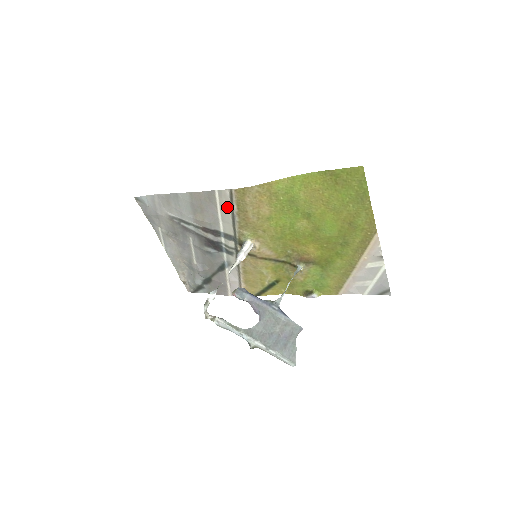
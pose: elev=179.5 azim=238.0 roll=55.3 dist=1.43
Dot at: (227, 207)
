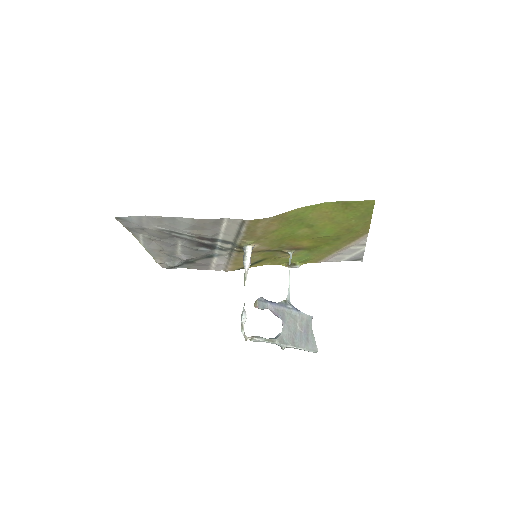
Dot at: (234, 228)
